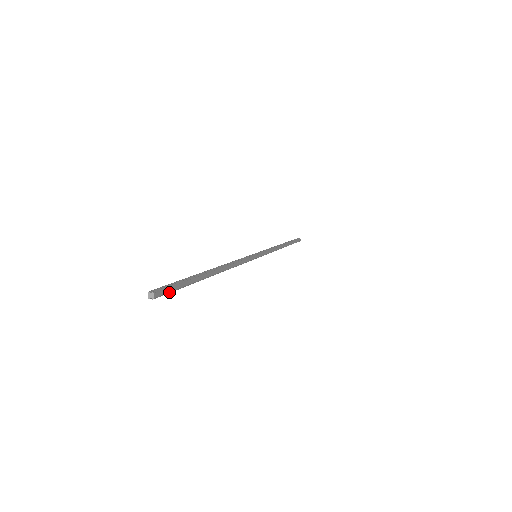
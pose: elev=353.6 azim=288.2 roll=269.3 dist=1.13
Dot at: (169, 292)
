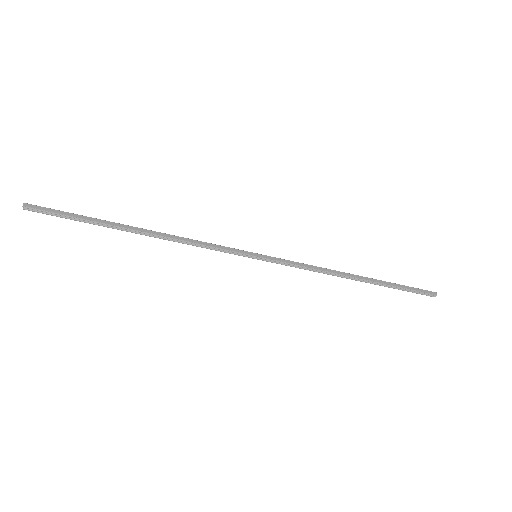
Dot at: (48, 212)
